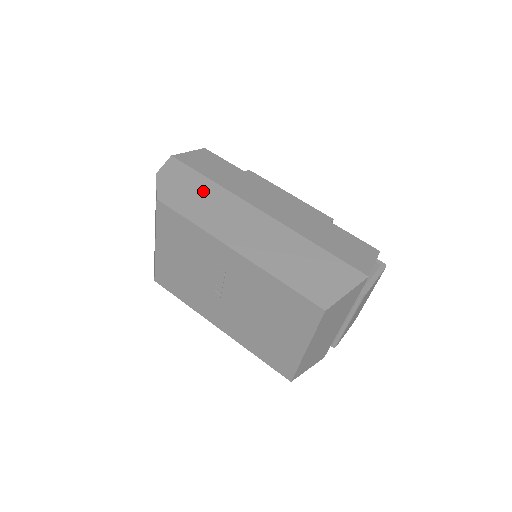
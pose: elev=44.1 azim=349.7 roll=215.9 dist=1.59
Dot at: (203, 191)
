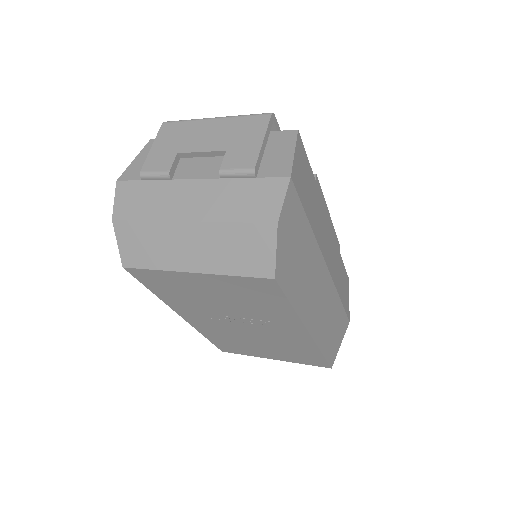
Dot at: (304, 250)
